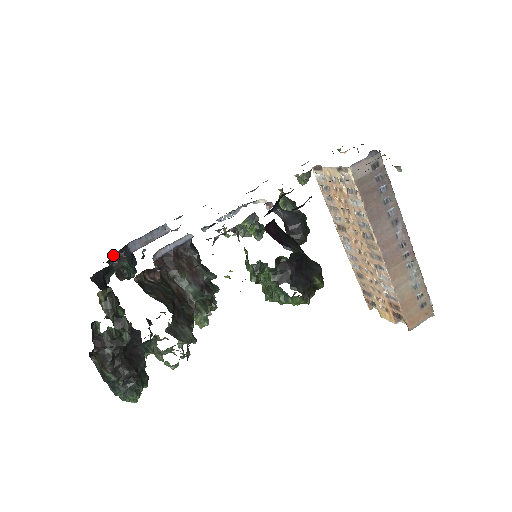
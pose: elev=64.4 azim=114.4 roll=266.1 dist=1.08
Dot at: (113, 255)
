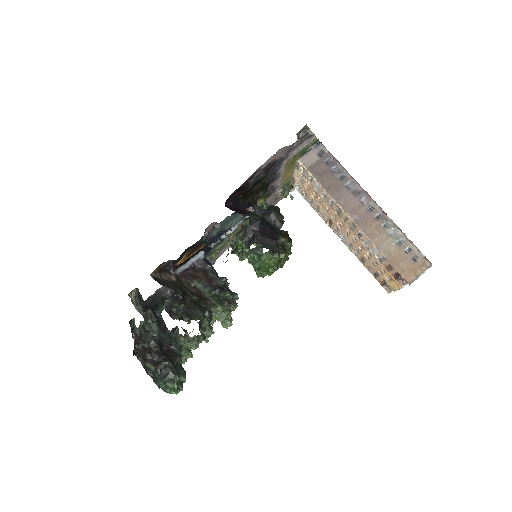
Dot at: (165, 300)
